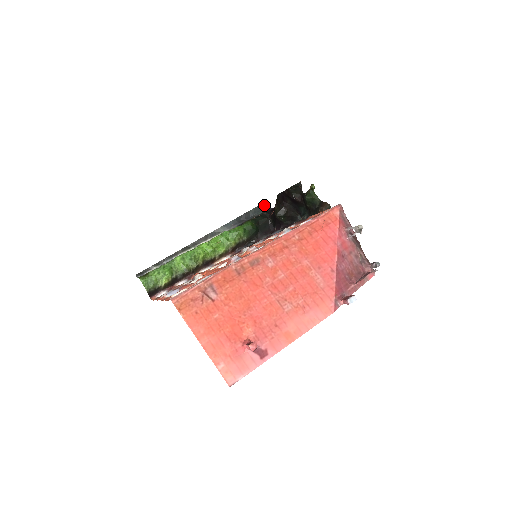
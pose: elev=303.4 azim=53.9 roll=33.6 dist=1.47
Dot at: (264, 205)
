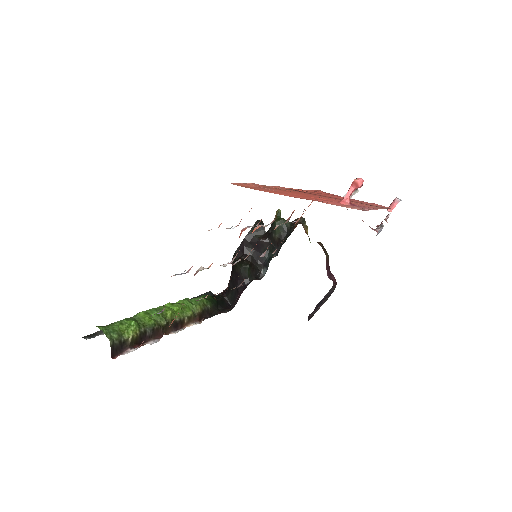
Dot at: (210, 293)
